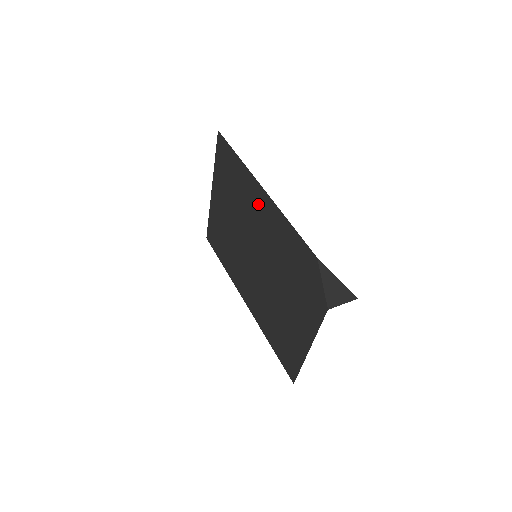
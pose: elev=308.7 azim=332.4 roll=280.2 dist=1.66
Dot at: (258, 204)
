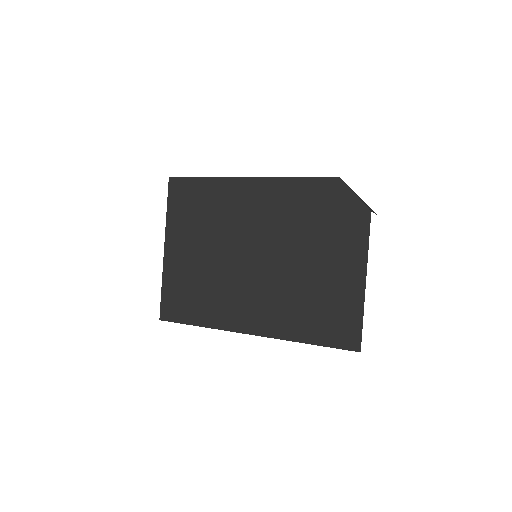
Dot at: (247, 198)
